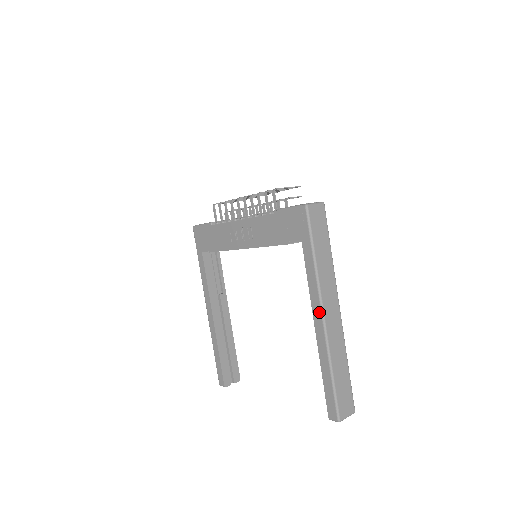
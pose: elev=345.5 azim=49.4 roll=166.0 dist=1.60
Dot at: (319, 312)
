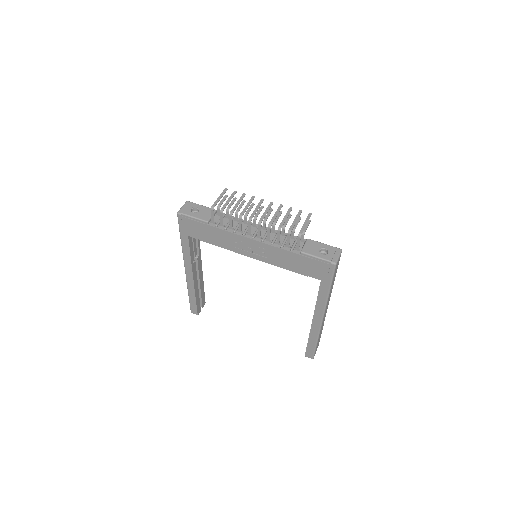
Dot at: (320, 316)
